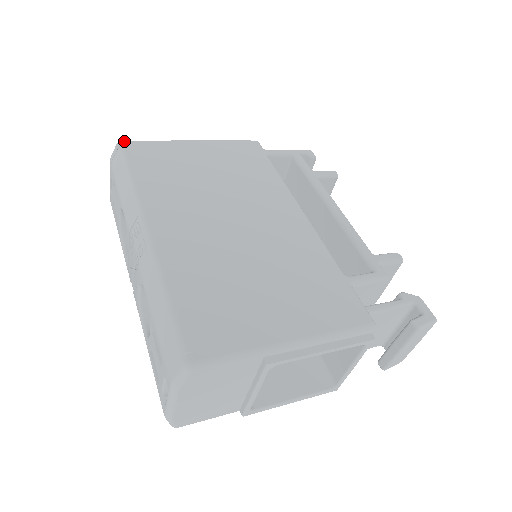
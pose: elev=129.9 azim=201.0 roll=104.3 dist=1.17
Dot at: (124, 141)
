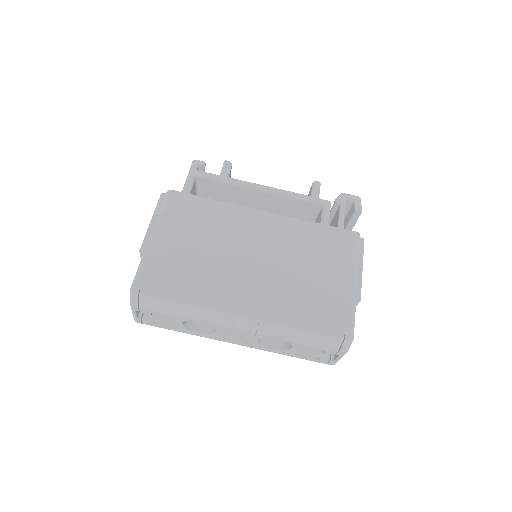
Dot at: (134, 287)
